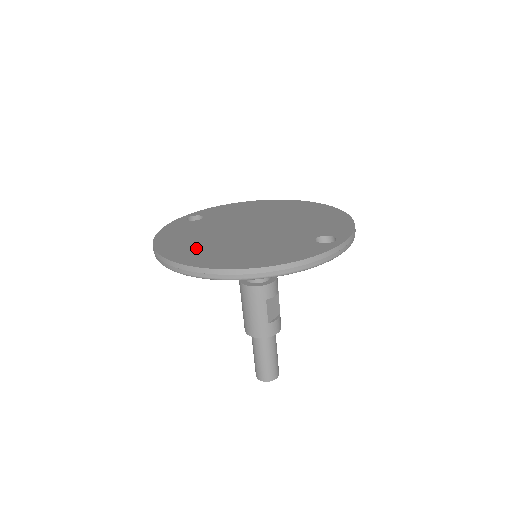
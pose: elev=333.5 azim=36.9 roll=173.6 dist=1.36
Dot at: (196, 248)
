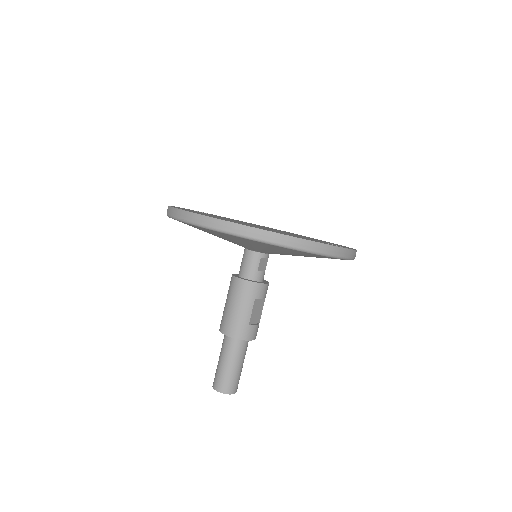
Dot at: occluded
